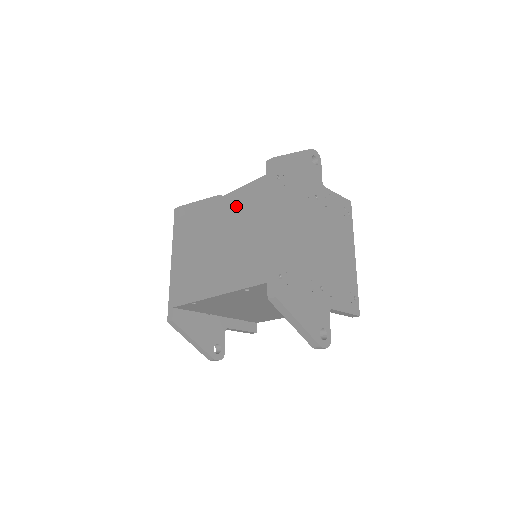
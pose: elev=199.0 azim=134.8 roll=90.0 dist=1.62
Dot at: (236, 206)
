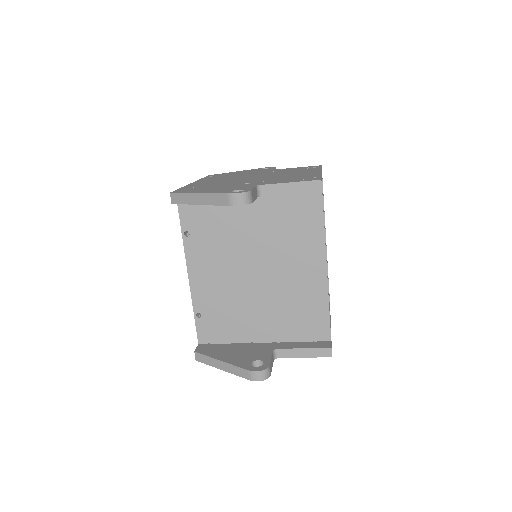
Dot at: occluded
